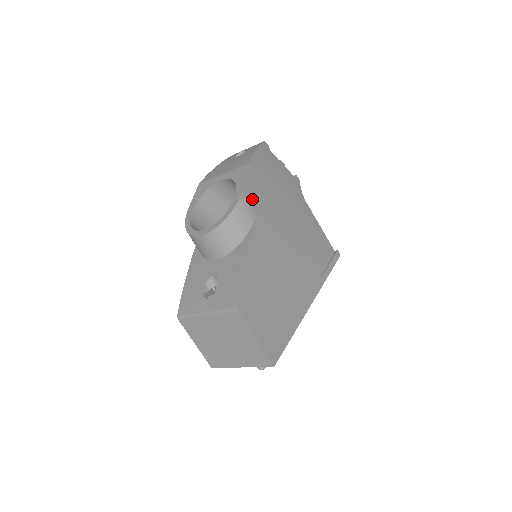
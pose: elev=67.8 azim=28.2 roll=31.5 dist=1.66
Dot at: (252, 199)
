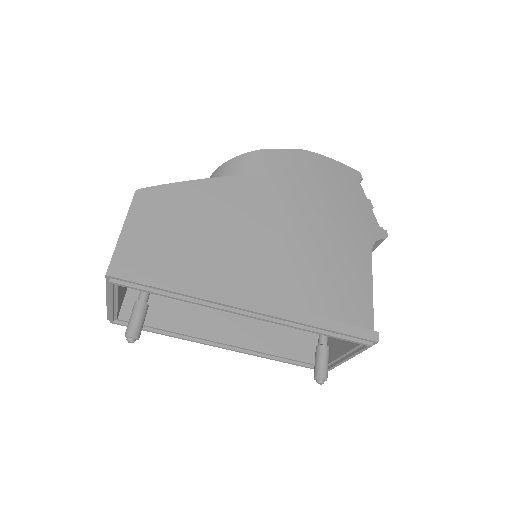
Dot at: (272, 163)
